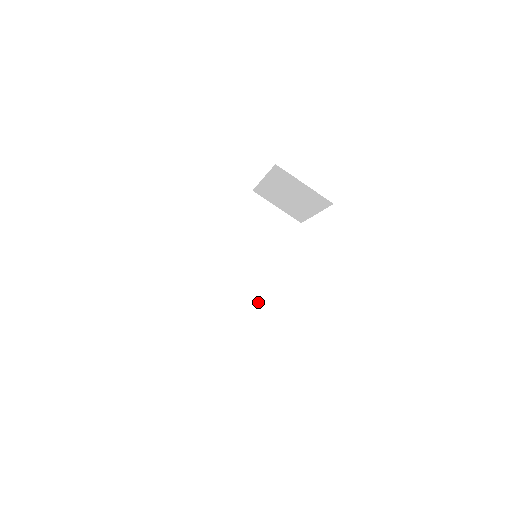
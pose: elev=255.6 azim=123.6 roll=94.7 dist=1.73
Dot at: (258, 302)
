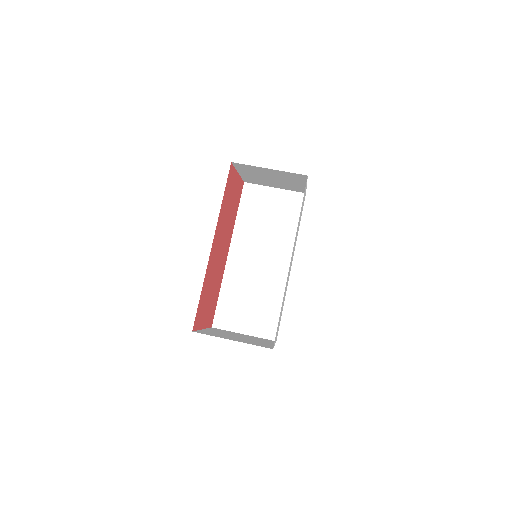
Dot at: occluded
